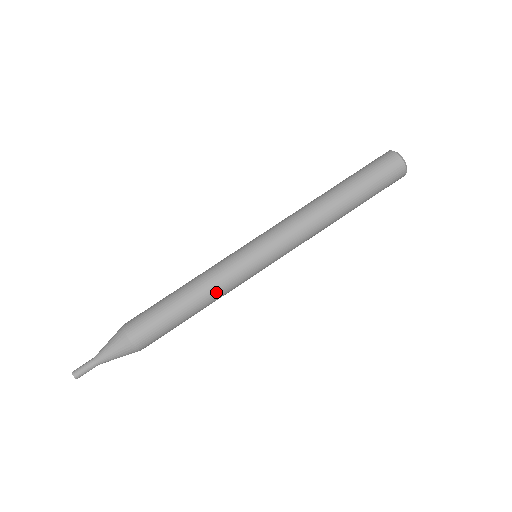
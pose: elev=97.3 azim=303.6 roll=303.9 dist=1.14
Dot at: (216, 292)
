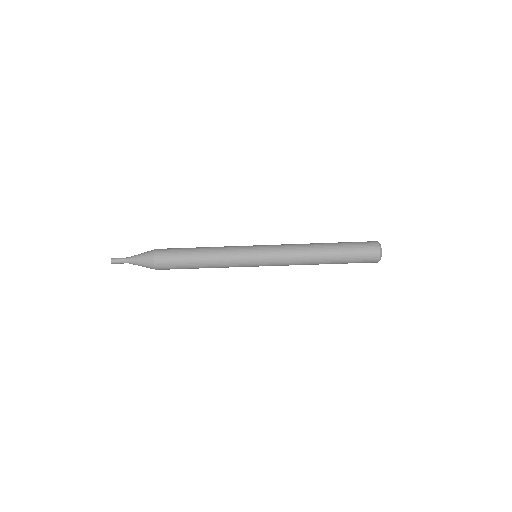
Dot at: occluded
